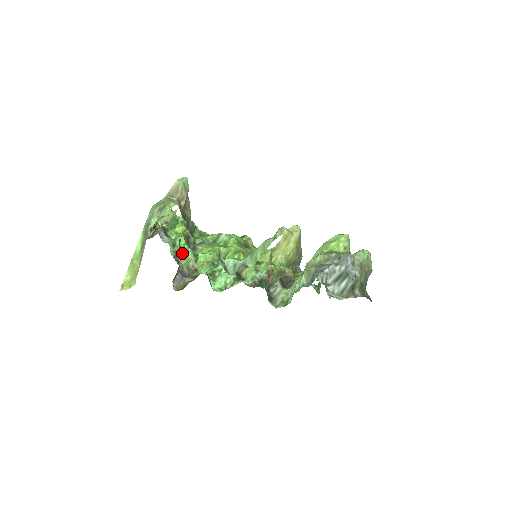
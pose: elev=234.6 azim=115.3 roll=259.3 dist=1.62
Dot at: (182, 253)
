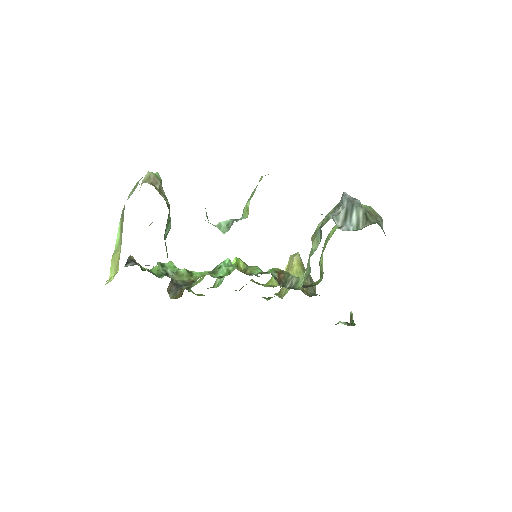
Dot at: (173, 273)
